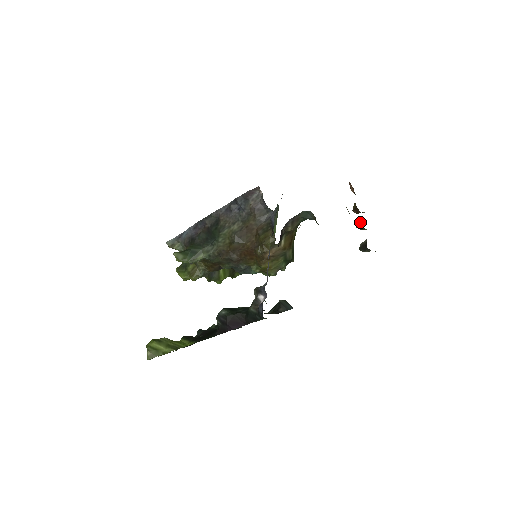
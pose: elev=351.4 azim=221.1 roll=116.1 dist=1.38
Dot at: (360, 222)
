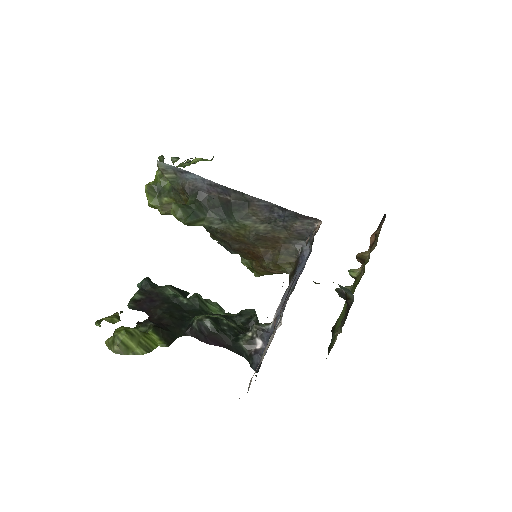
Dot at: (356, 274)
